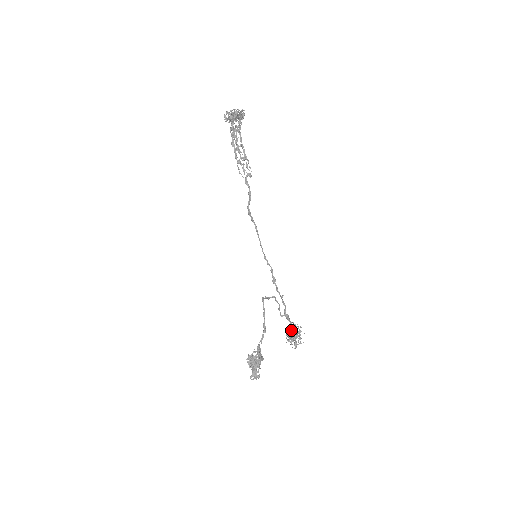
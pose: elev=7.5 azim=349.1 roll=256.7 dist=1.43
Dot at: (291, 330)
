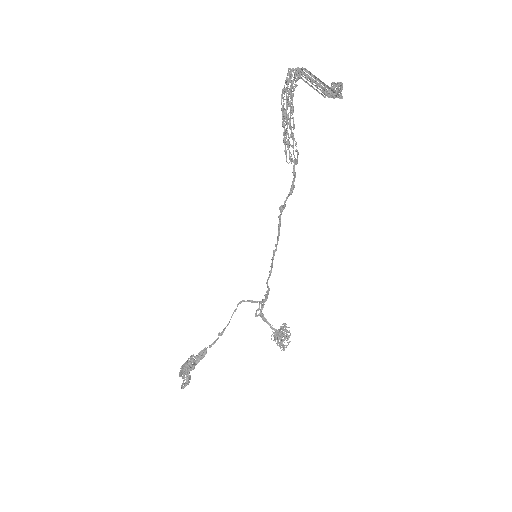
Dot at: (275, 332)
